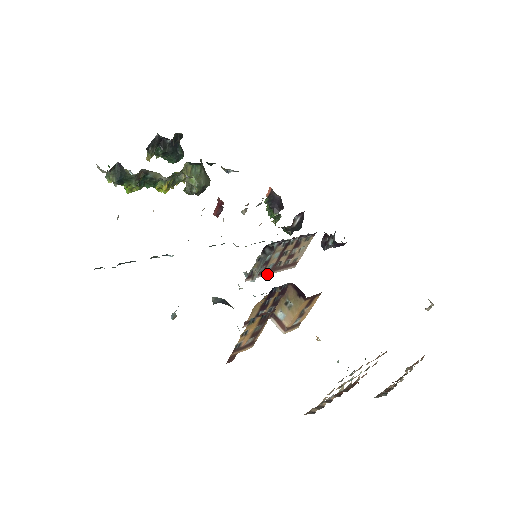
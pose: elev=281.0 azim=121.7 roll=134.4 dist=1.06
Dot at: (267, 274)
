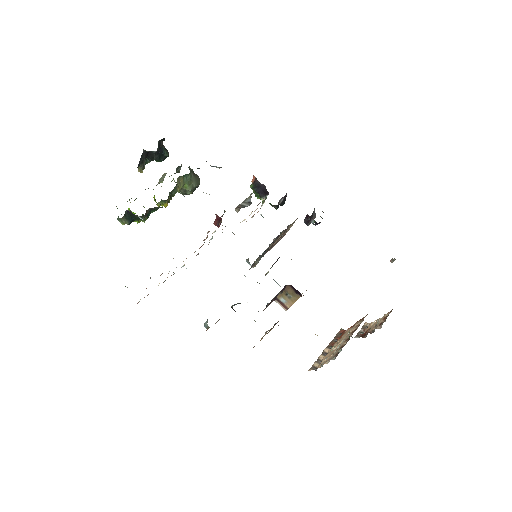
Dot at: occluded
